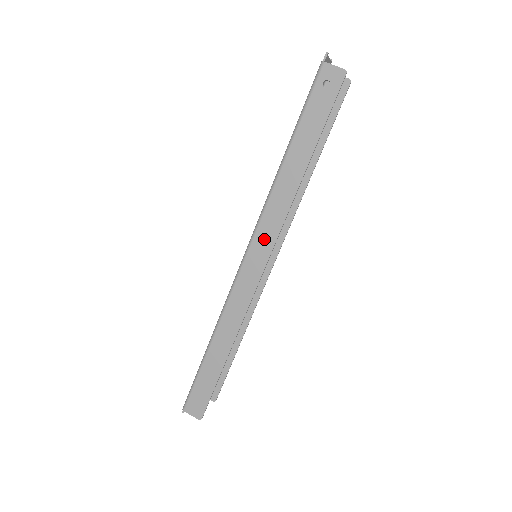
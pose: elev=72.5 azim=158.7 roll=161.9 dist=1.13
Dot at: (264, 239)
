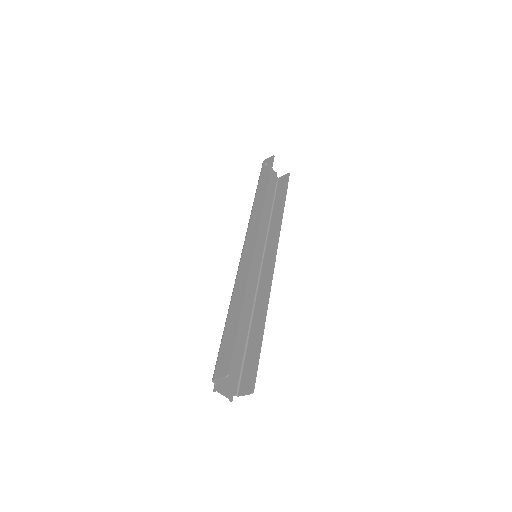
Dot at: (252, 232)
